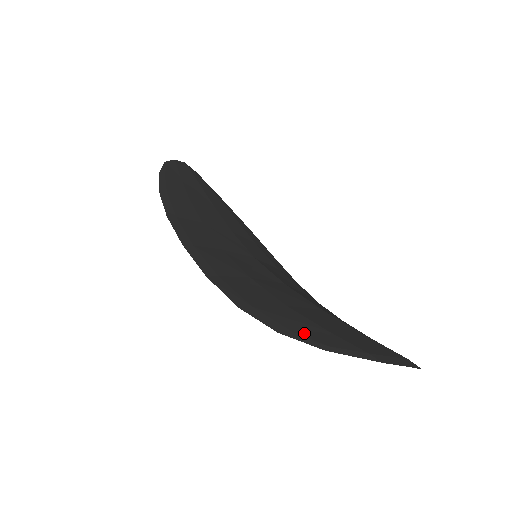
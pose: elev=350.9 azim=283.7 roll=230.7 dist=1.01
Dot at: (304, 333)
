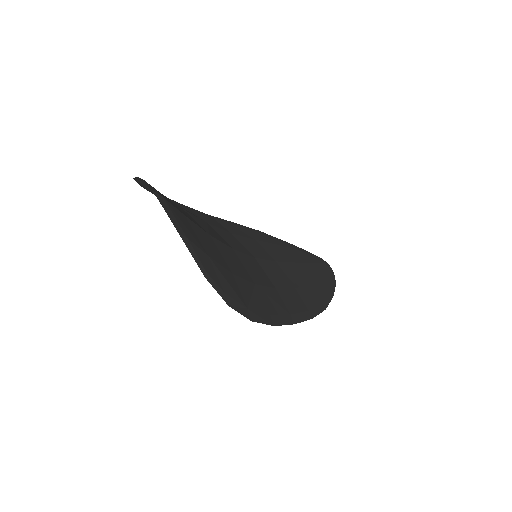
Dot at: occluded
